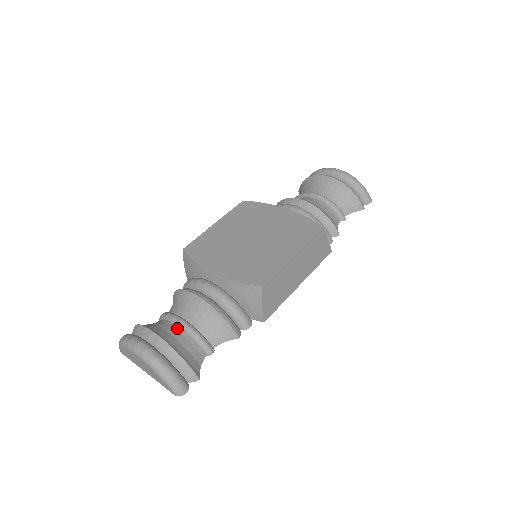
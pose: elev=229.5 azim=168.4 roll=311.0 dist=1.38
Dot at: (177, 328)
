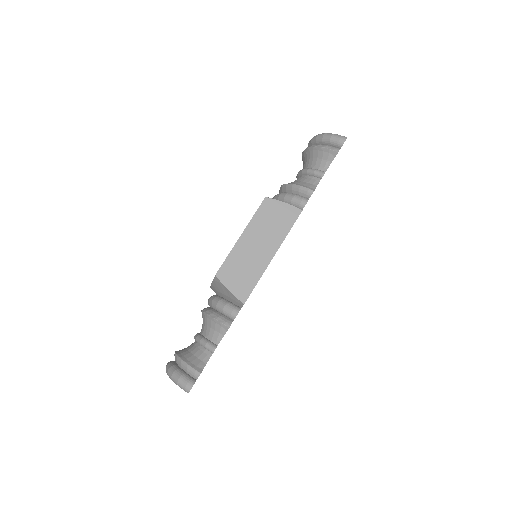
Dot at: (194, 342)
